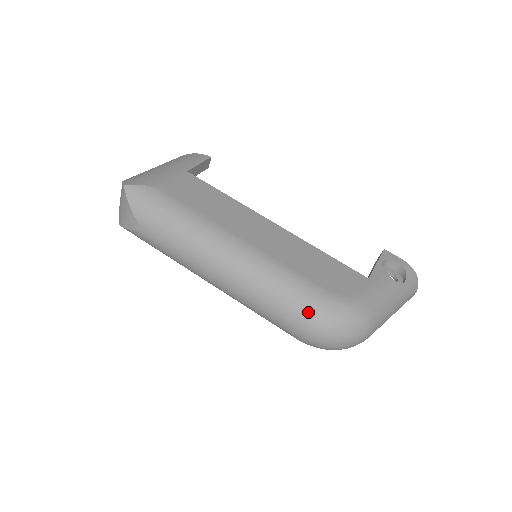
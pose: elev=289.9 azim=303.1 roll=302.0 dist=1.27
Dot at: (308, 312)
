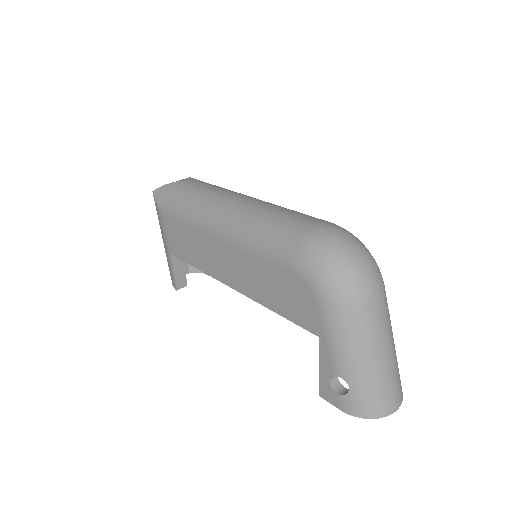
Dot at: occluded
